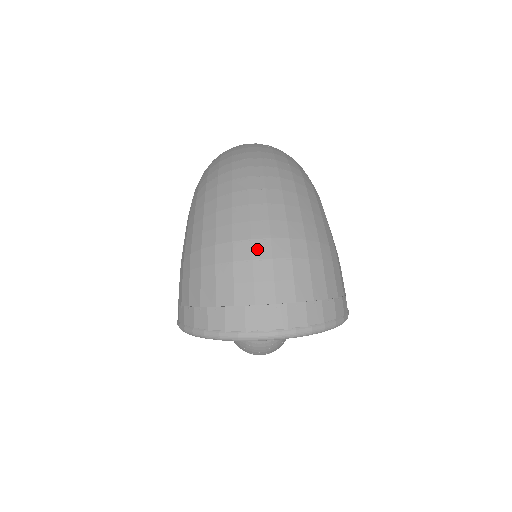
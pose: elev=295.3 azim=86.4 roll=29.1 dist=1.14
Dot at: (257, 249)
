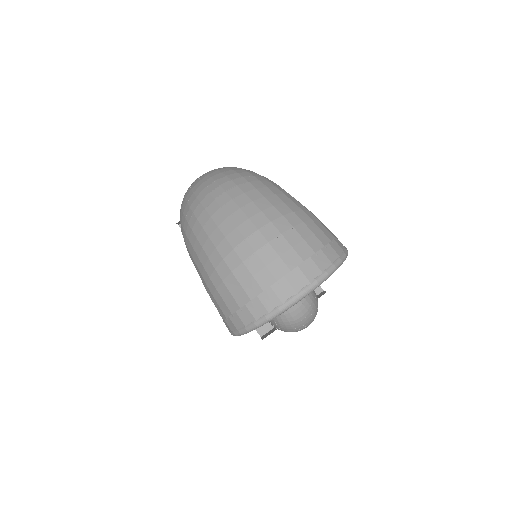
Dot at: (254, 243)
